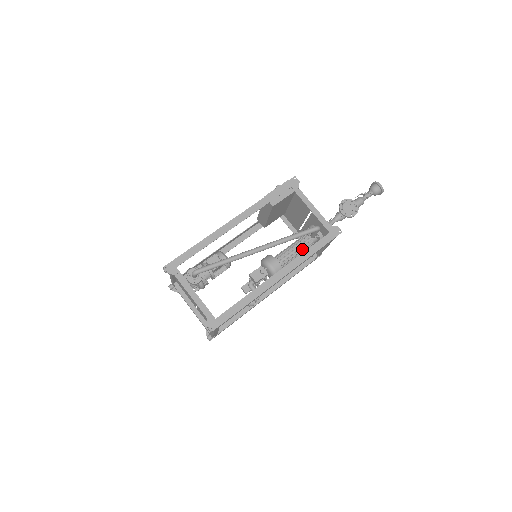
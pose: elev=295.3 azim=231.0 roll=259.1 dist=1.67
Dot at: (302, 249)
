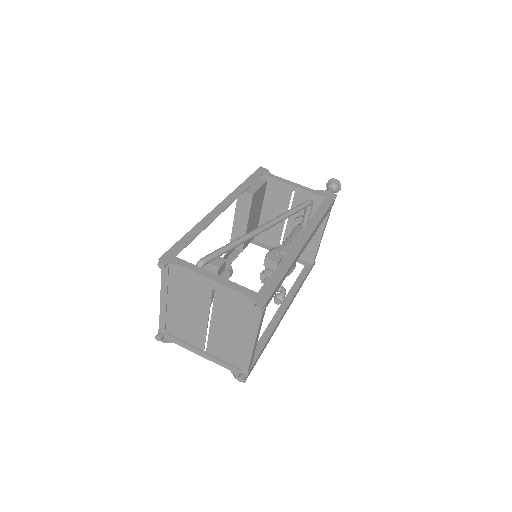
Dot at: occluded
